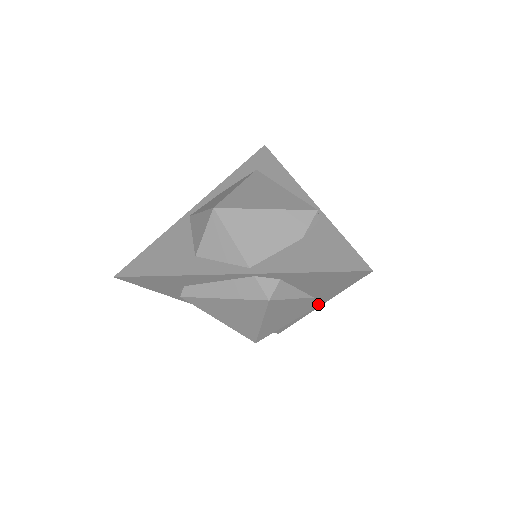
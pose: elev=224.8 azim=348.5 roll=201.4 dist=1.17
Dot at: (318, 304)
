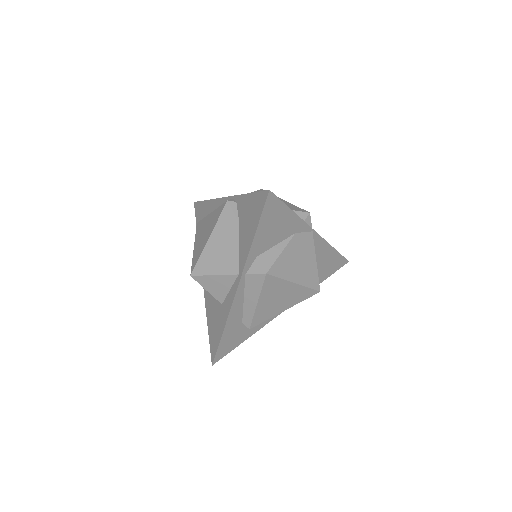
Dot at: (308, 230)
